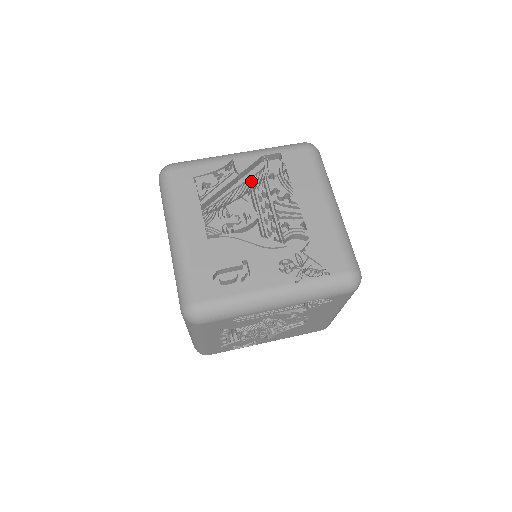
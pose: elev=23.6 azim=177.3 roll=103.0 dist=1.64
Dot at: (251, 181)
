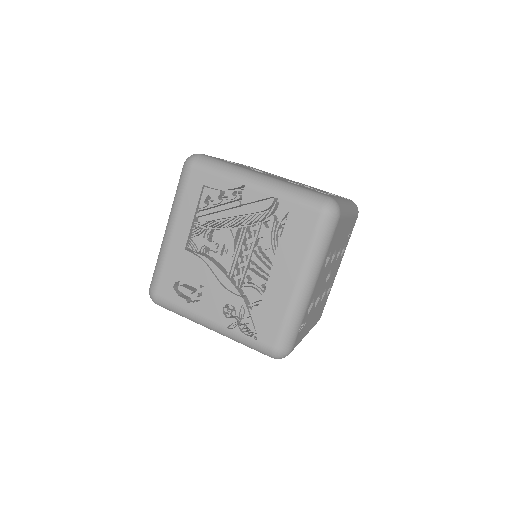
Dot at: (248, 217)
